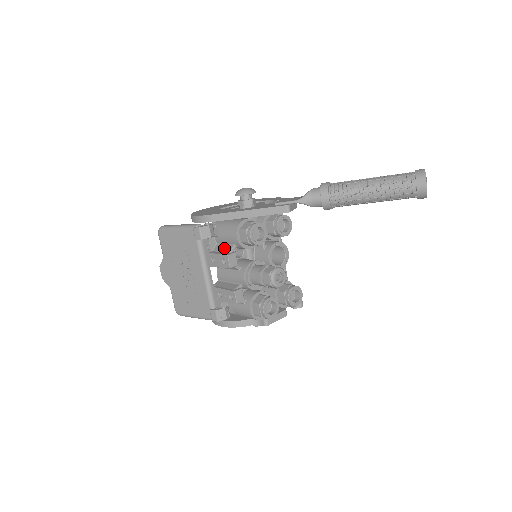
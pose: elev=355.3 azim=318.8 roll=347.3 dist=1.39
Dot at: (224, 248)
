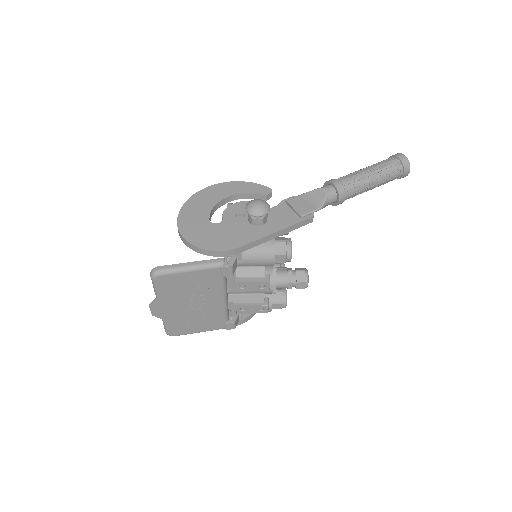
Dot at: (253, 272)
